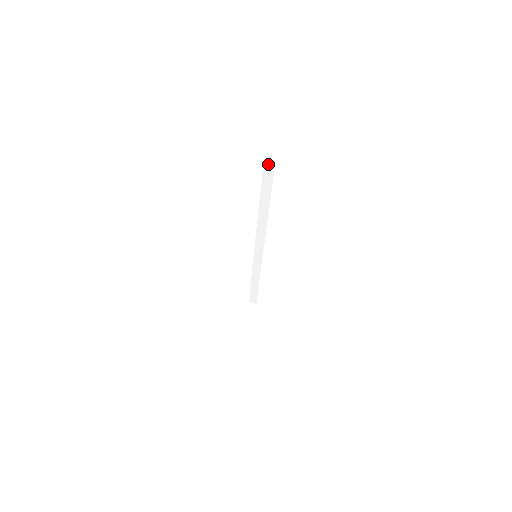
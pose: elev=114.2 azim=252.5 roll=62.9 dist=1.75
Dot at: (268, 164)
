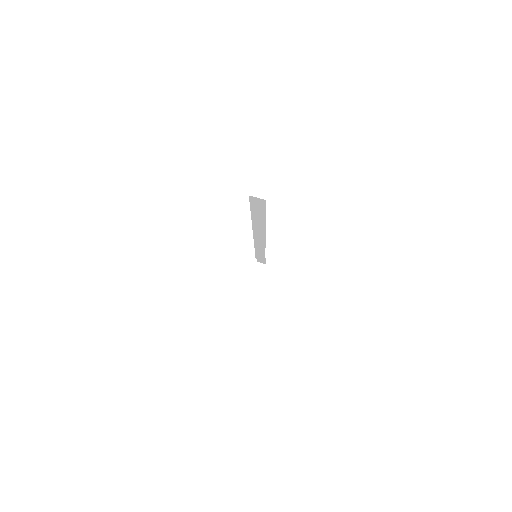
Dot at: (256, 200)
